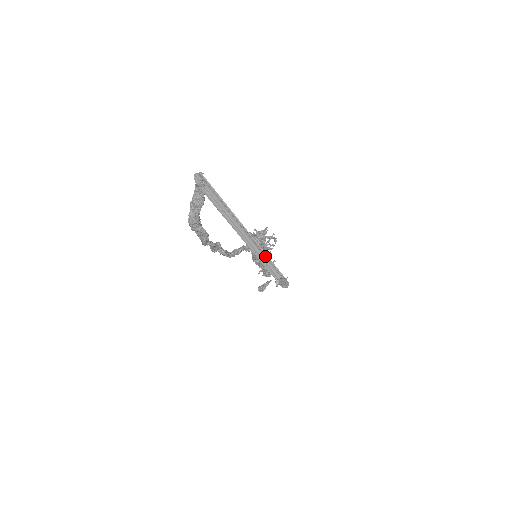
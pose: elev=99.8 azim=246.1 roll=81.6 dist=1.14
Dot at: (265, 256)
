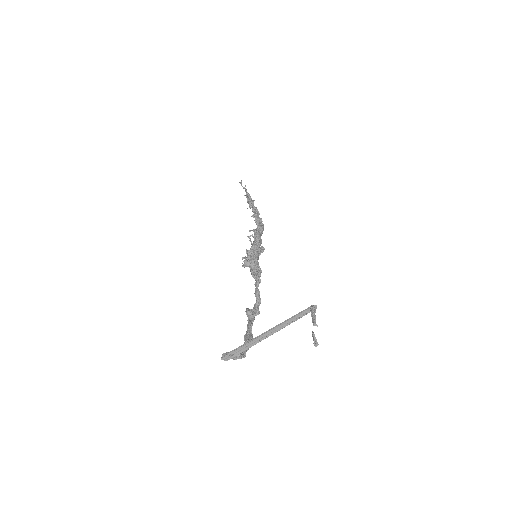
Dot at: (292, 319)
